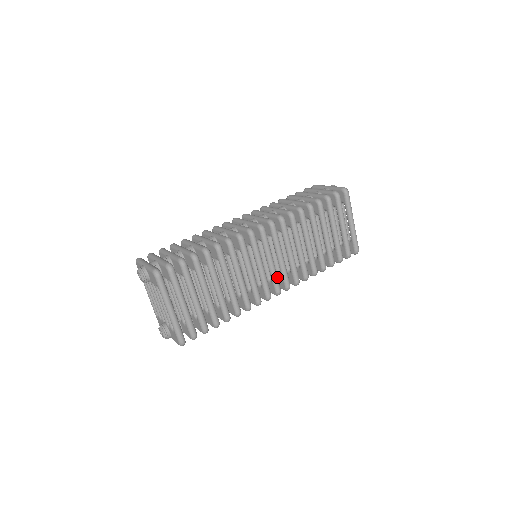
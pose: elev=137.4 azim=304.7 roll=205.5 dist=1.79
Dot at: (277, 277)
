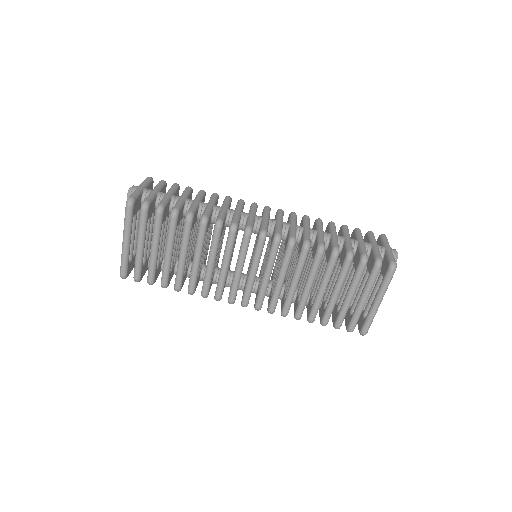
Dot at: (251, 291)
